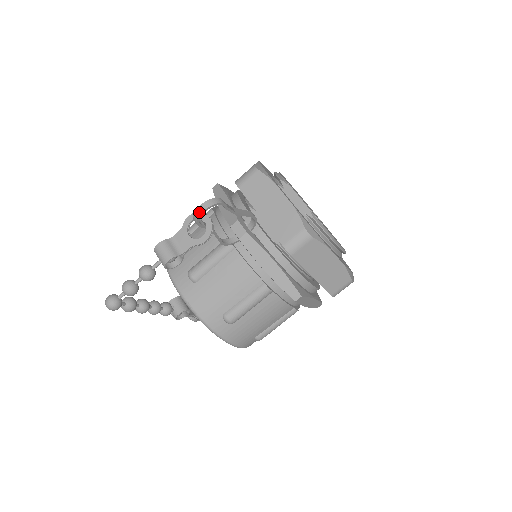
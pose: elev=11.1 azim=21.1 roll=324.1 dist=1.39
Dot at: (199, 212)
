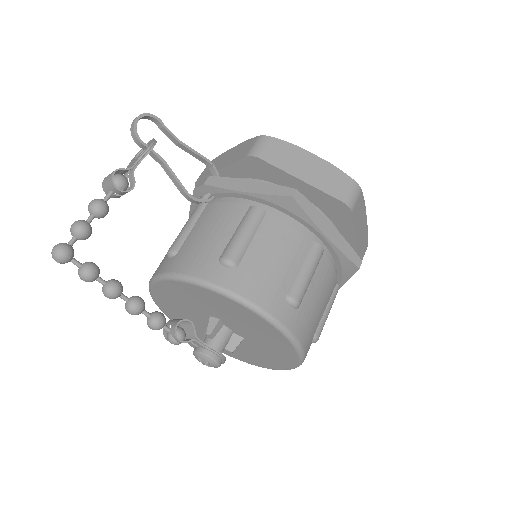
Dot at: (133, 122)
